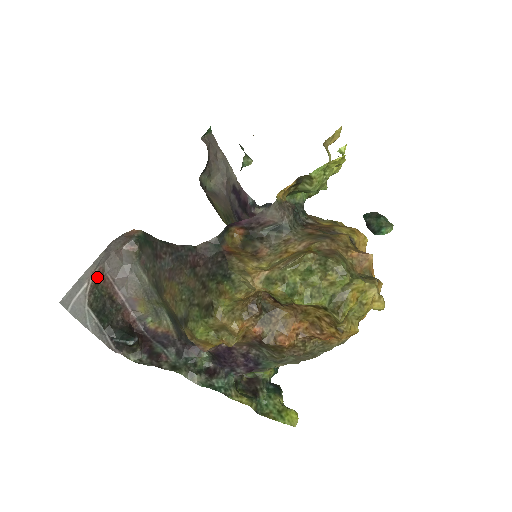
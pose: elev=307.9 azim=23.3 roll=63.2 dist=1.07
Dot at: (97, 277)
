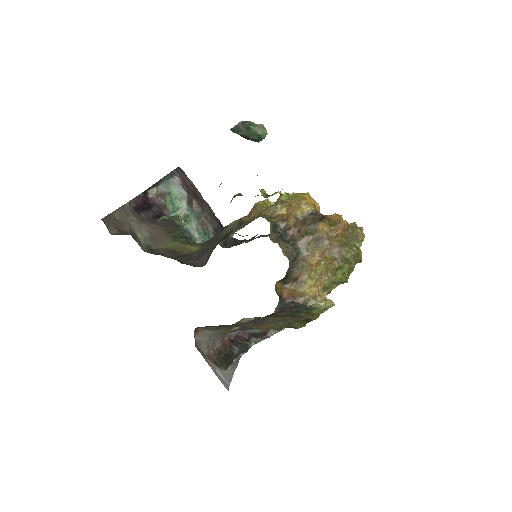
Dot at: (212, 362)
